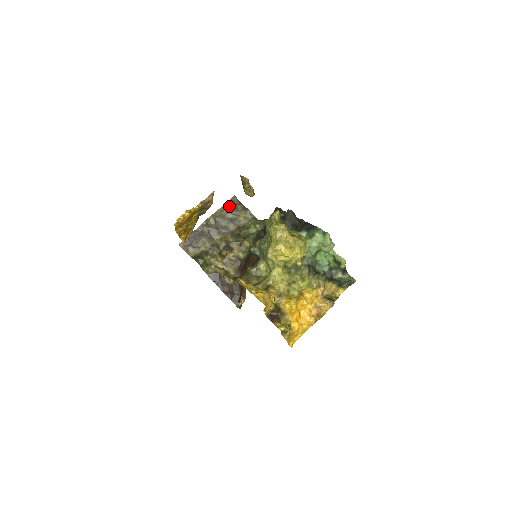
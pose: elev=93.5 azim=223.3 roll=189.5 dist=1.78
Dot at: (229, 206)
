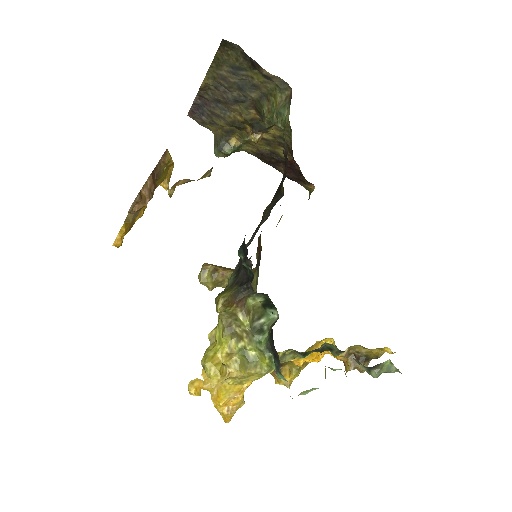
Dot at: (224, 60)
